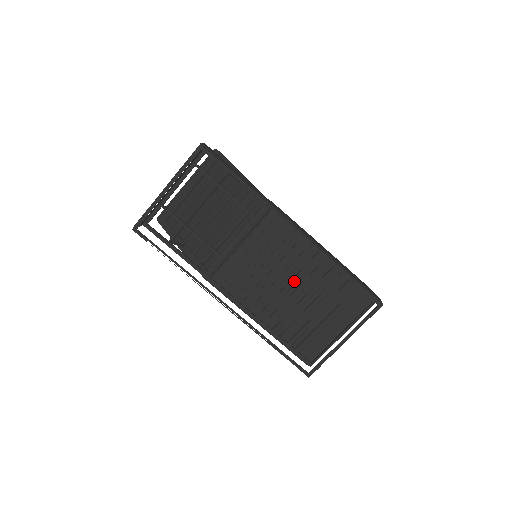
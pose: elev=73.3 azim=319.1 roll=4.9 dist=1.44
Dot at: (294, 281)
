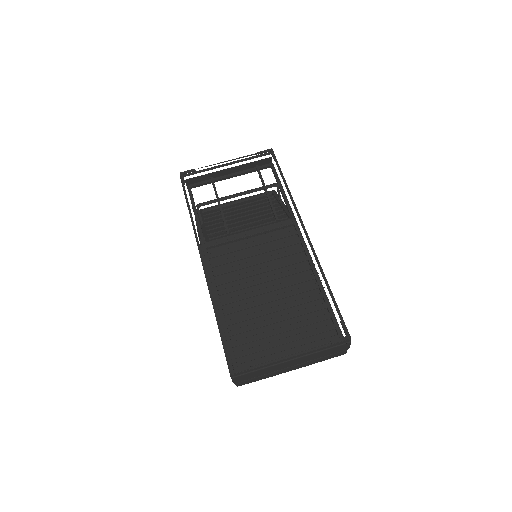
Dot at: (276, 287)
